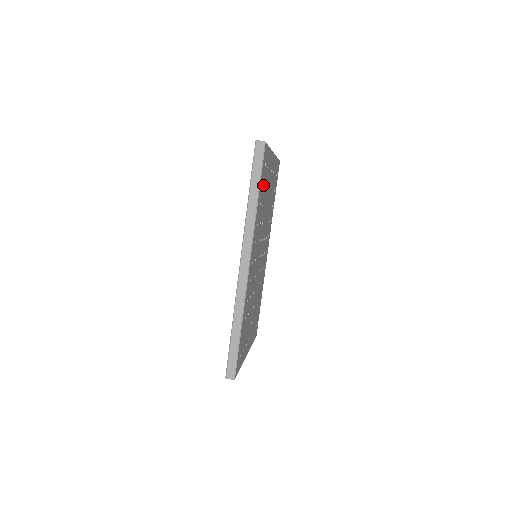
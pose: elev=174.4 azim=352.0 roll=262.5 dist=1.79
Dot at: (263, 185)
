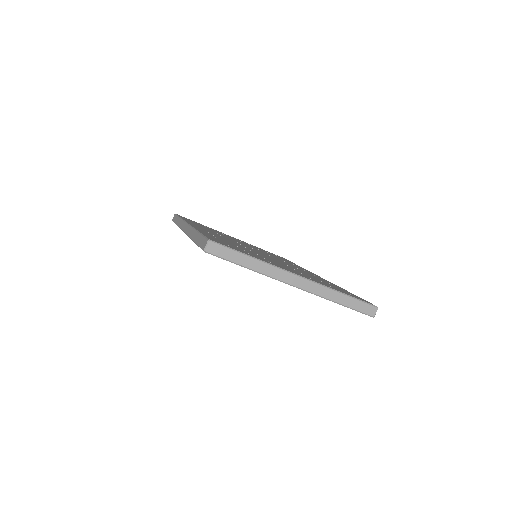
Dot at: occluded
